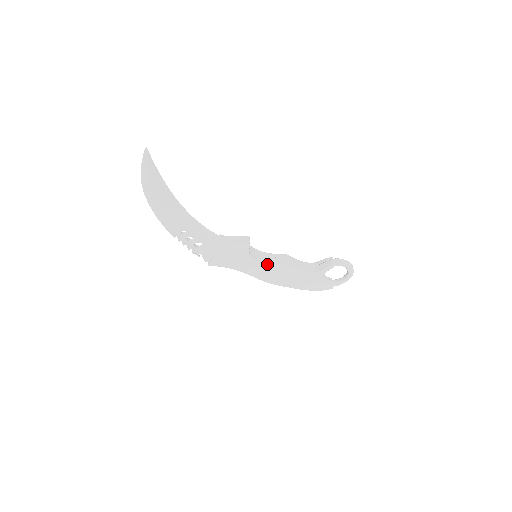
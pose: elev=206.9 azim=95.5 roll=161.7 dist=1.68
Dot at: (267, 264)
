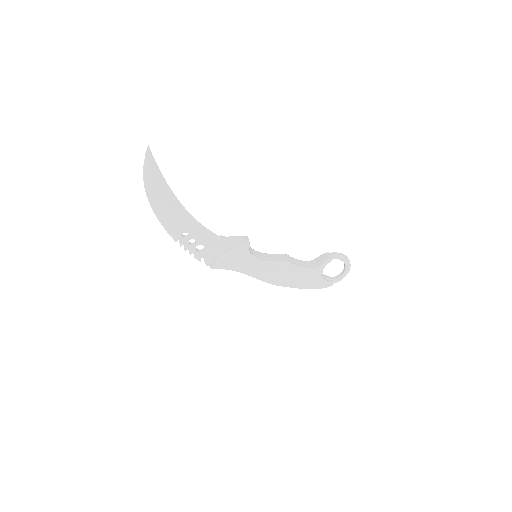
Dot at: (268, 262)
